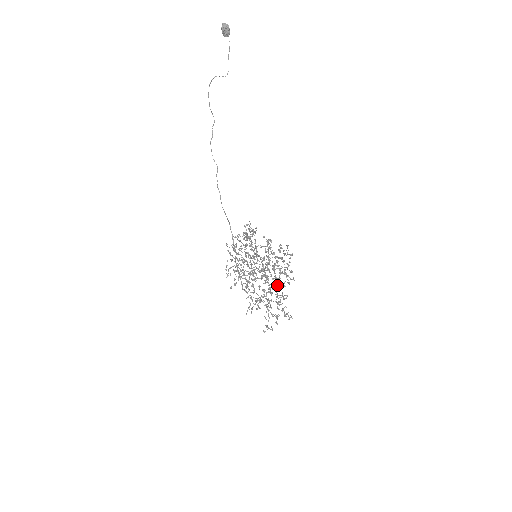
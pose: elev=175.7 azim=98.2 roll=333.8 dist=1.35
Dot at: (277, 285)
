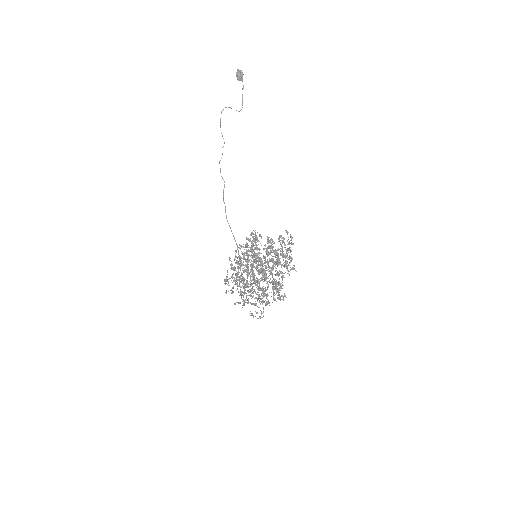
Dot at: (278, 283)
